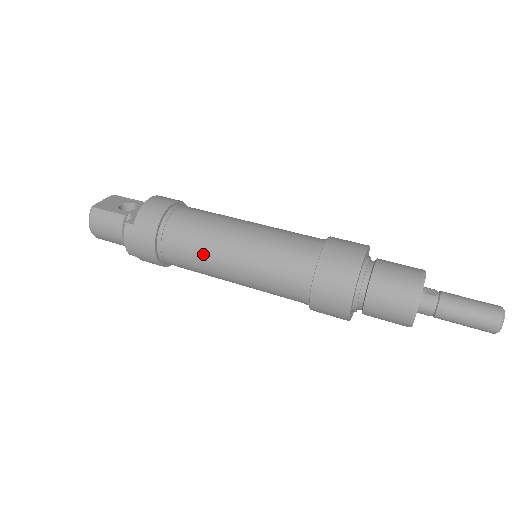
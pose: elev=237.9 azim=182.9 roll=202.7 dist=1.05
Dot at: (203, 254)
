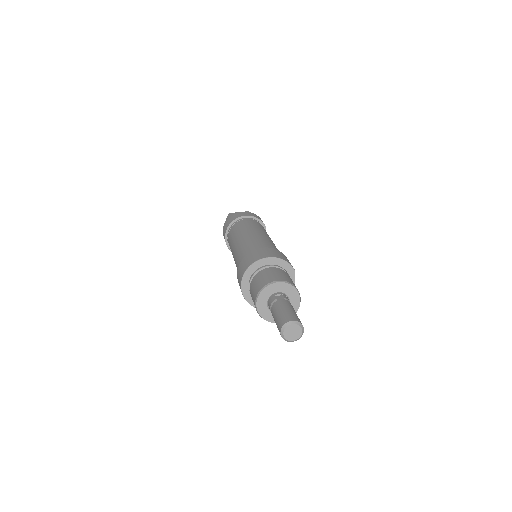
Dot at: (231, 244)
